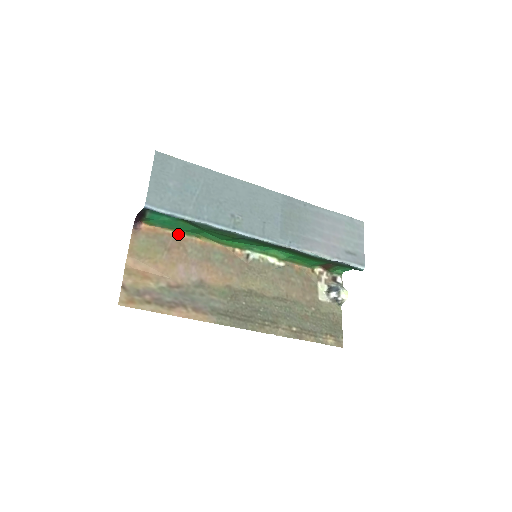
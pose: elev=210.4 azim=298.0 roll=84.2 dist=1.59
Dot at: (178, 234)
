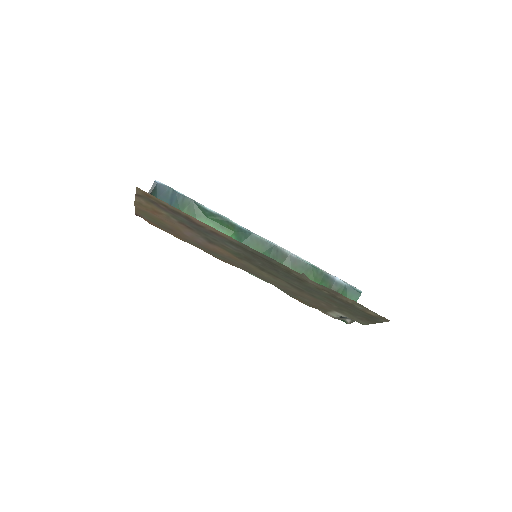
Dot at: (176, 237)
